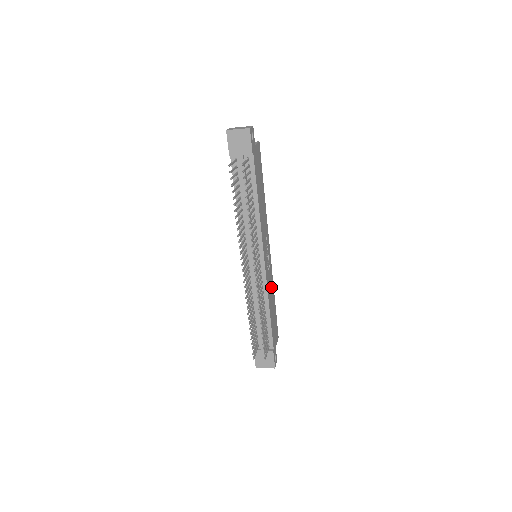
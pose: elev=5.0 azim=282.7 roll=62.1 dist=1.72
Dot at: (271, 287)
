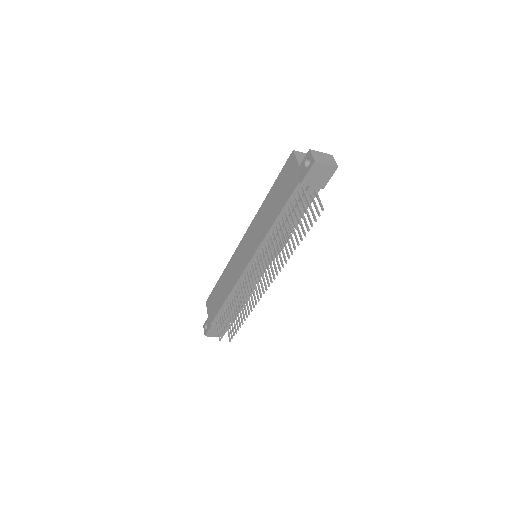
Dot at: occluded
